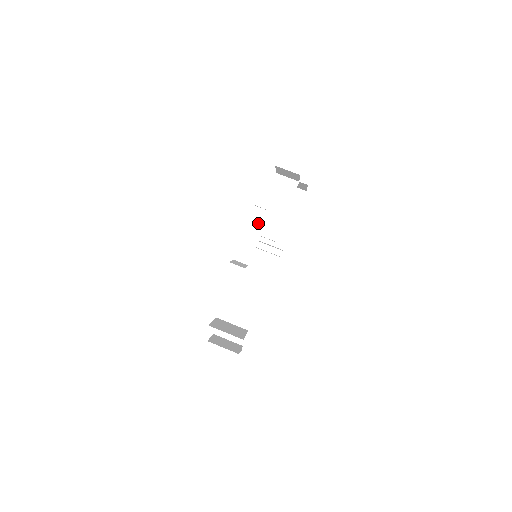
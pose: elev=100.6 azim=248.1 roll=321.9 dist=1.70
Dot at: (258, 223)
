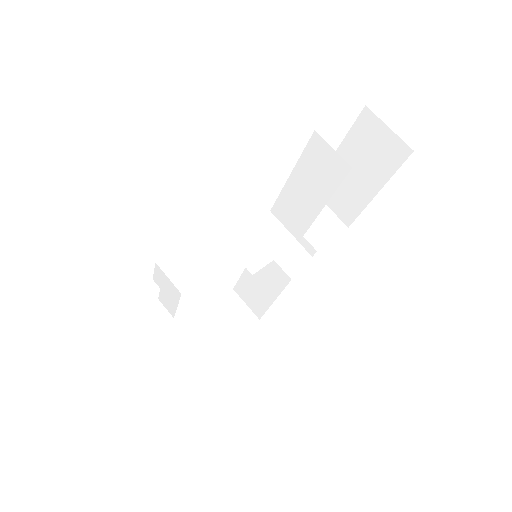
Dot at: (165, 289)
